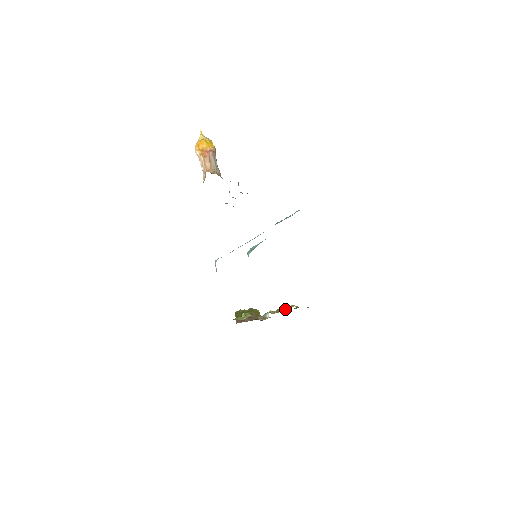
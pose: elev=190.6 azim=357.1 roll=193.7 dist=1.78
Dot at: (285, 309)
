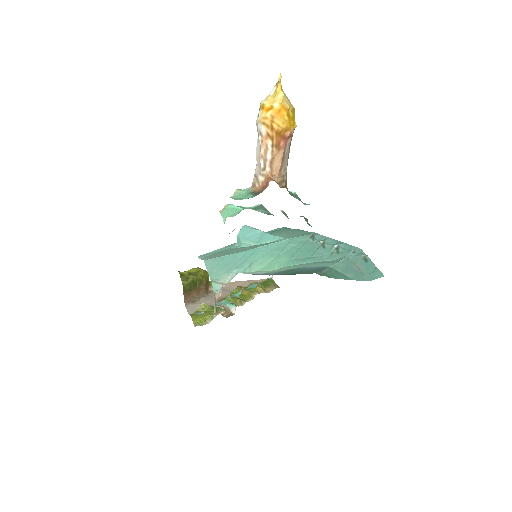
Dot at: (250, 294)
